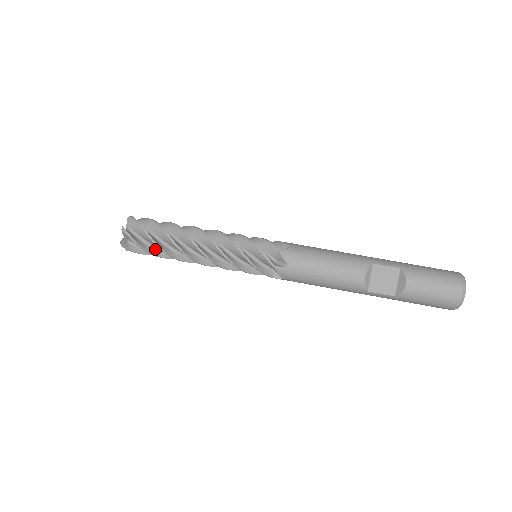
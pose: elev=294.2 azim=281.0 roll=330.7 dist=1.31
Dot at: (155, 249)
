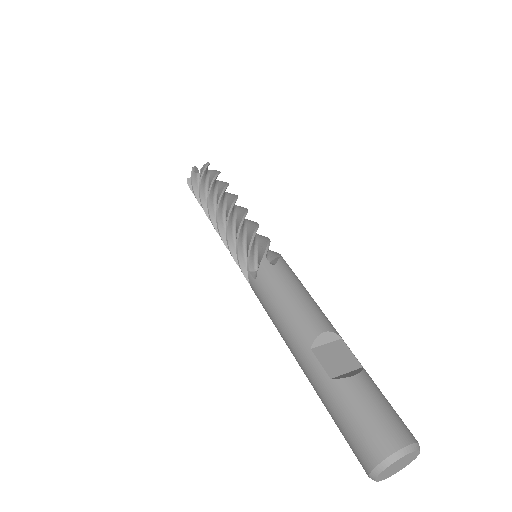
Dot at: (205, 189)
